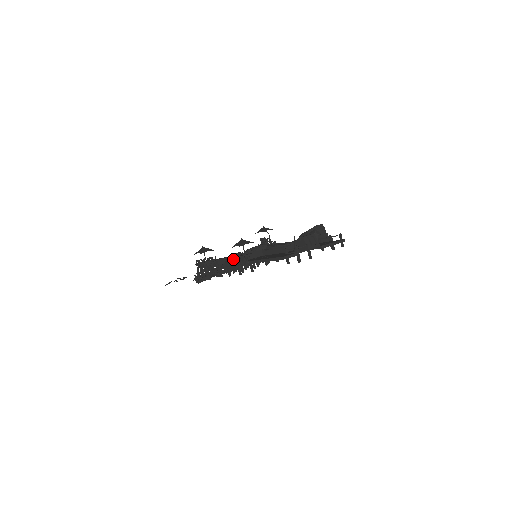
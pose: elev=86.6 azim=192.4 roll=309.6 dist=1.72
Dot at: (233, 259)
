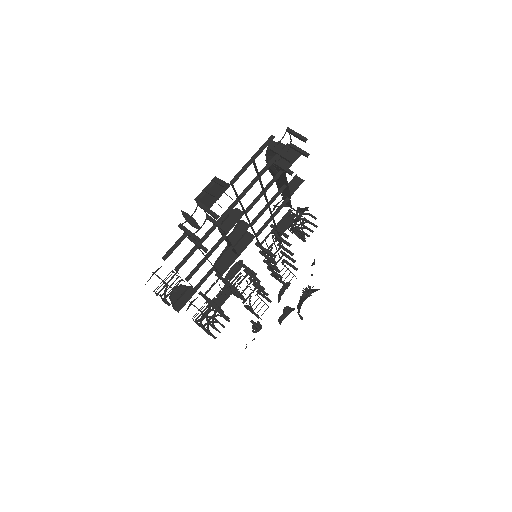
Dot at: occluded
